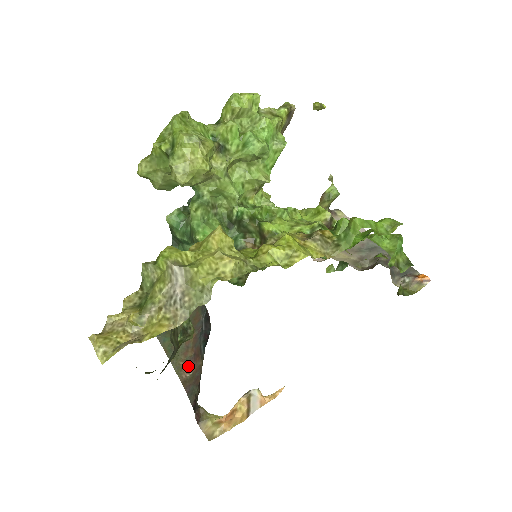
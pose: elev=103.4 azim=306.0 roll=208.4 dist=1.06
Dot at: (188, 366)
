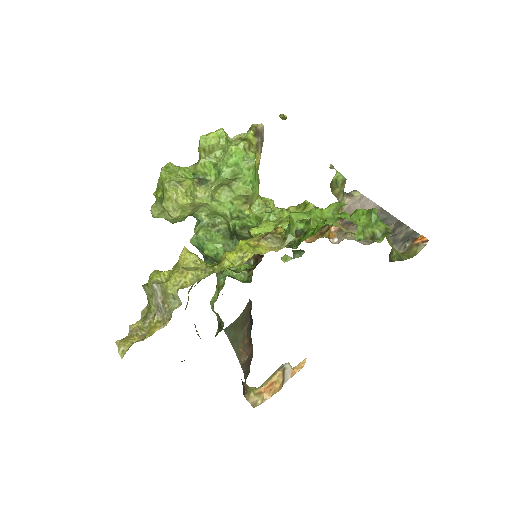
Dot at: (245, 352)
